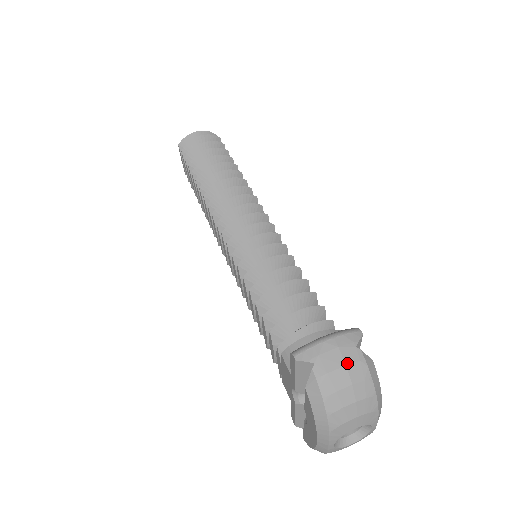
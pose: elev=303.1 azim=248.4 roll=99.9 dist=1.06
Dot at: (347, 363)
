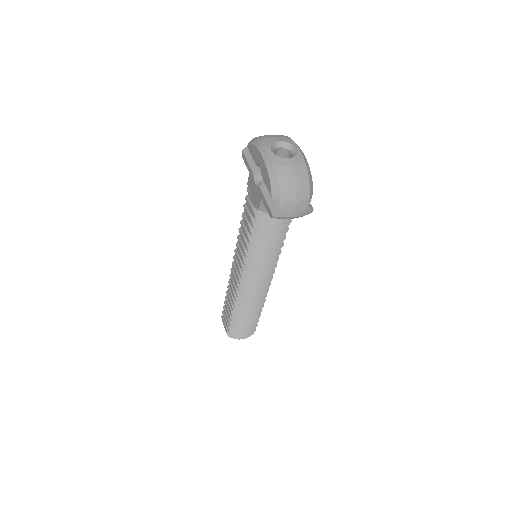
Dot at: occluded
